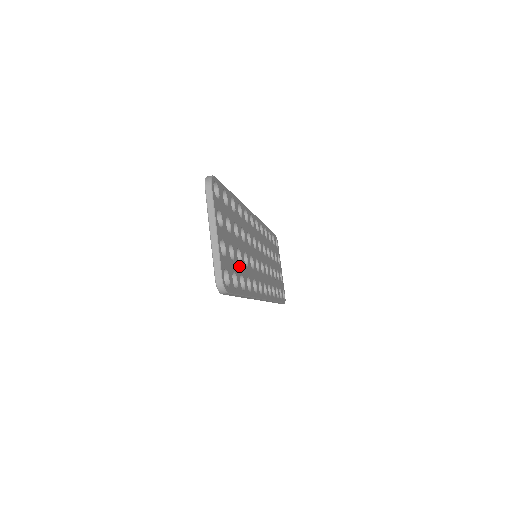
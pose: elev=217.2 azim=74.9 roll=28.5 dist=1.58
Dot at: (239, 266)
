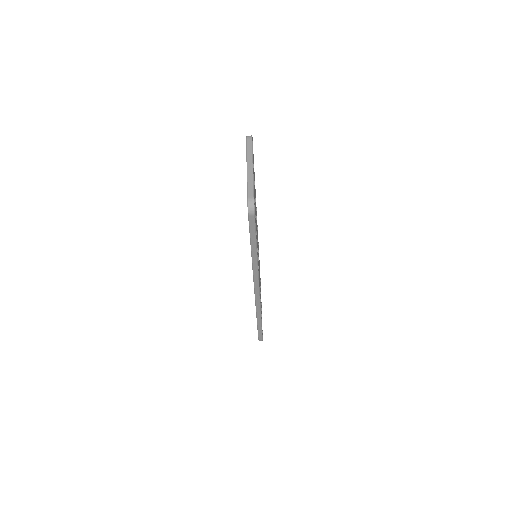
Dot at: occluded
